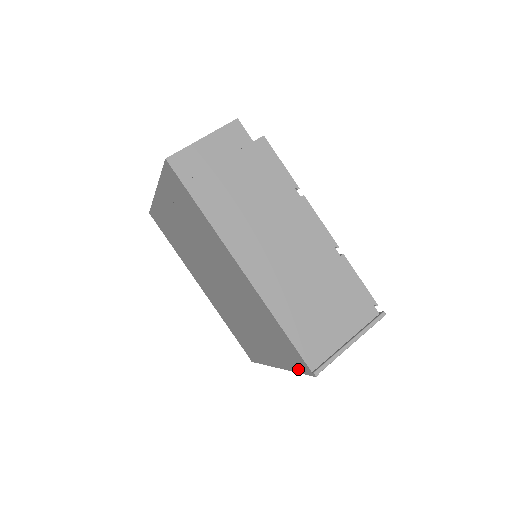
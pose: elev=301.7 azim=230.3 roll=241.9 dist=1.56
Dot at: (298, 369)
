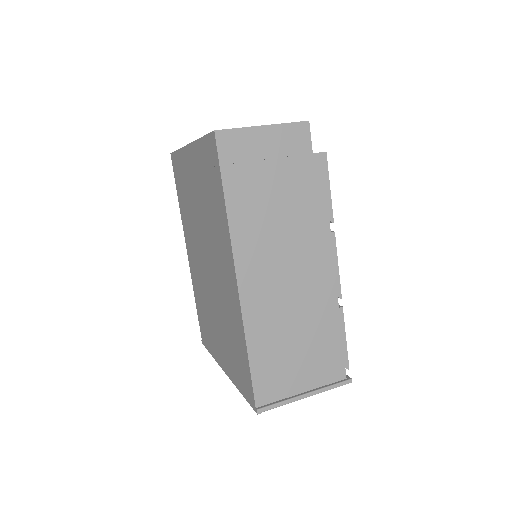
Dot at: (244, 392)
